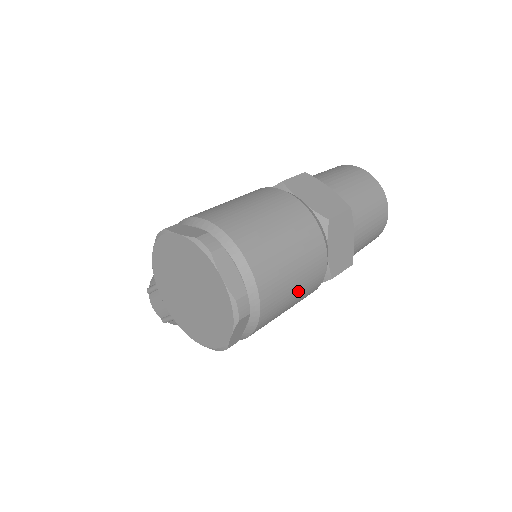
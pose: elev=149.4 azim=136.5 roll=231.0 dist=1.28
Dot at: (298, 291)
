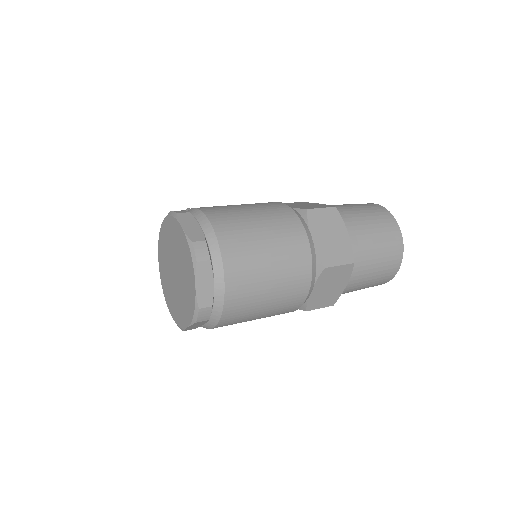
Dot at: (265, 314)
